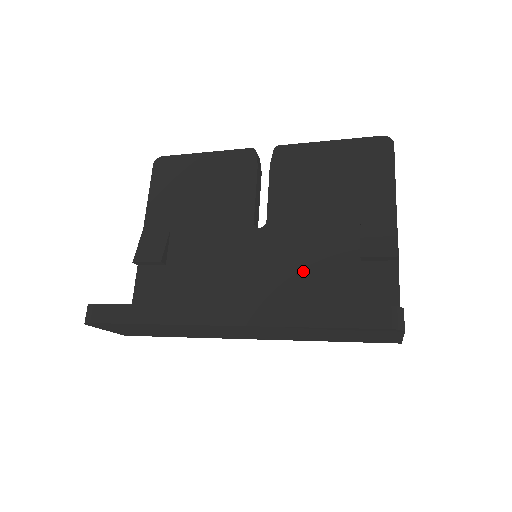
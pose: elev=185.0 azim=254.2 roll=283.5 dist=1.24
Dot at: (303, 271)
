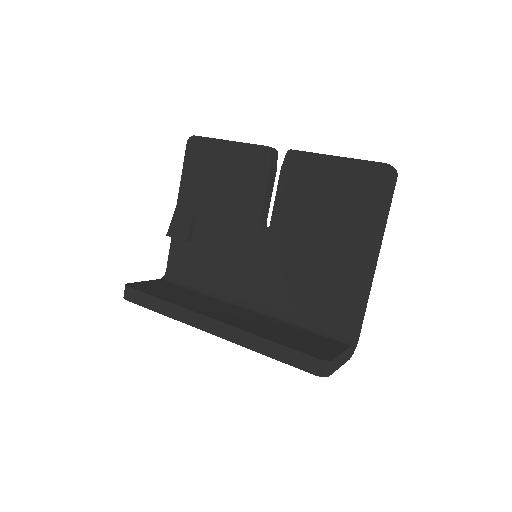
Dot at: (291, 278)
